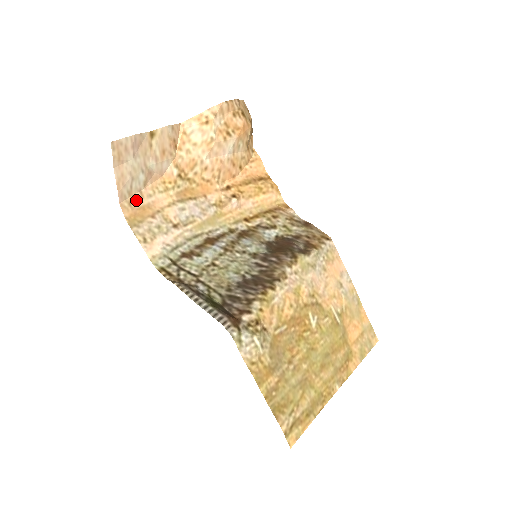
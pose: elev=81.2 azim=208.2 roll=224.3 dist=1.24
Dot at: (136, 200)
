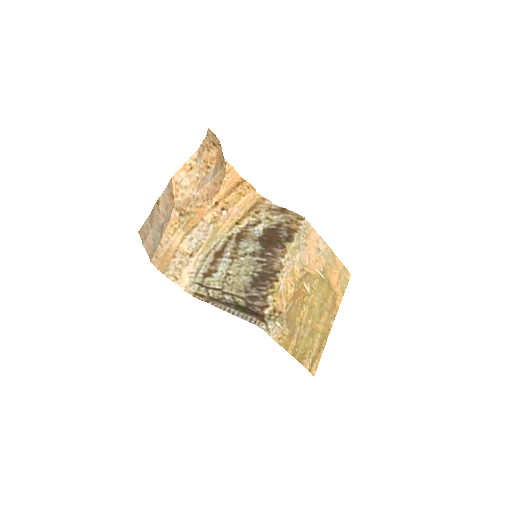
Dot at: (159, 251)
